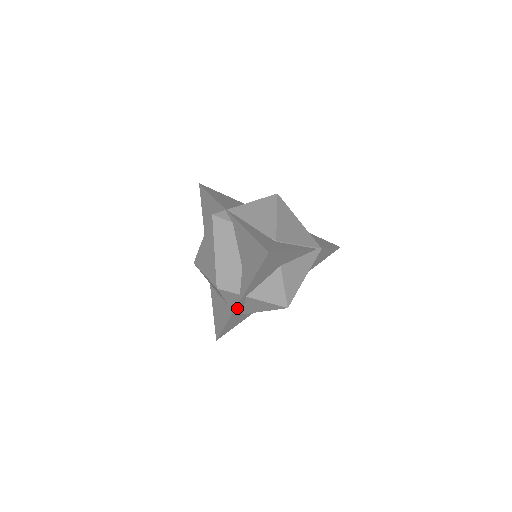
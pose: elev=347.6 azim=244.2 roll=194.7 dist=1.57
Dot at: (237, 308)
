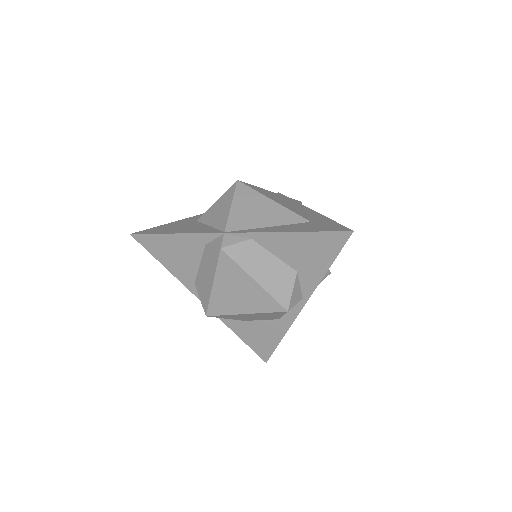
Dot at: (296, 314)
